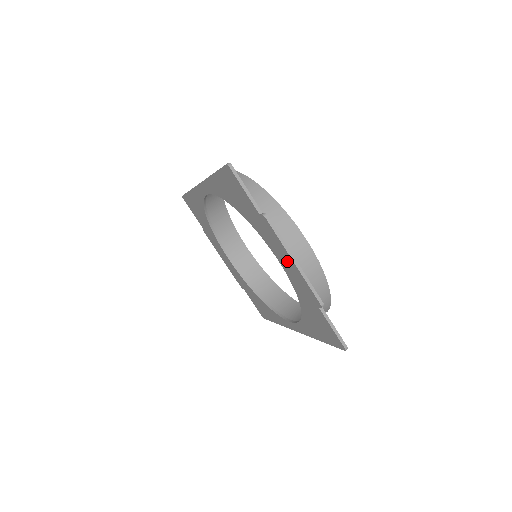
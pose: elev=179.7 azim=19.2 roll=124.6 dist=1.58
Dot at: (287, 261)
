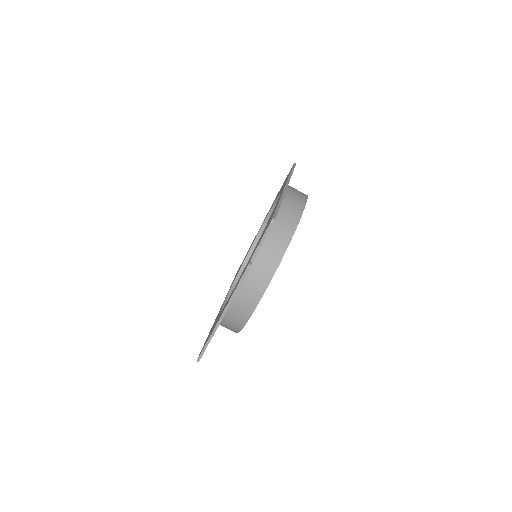
Dot at: occluded
